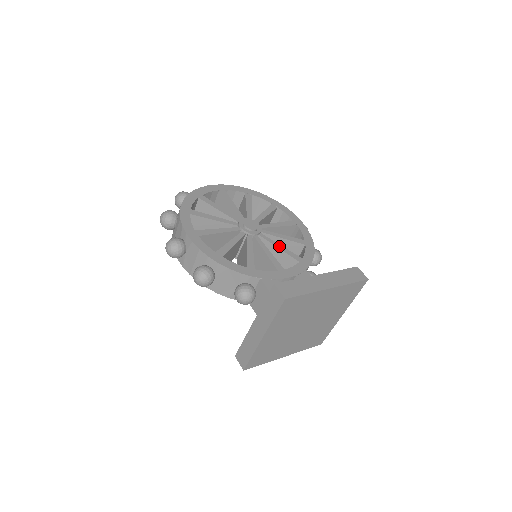
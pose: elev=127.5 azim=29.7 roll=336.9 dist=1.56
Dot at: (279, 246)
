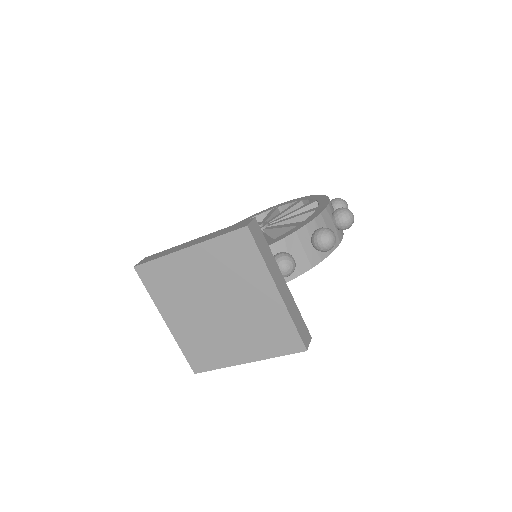
Dot at: (264, 236)
